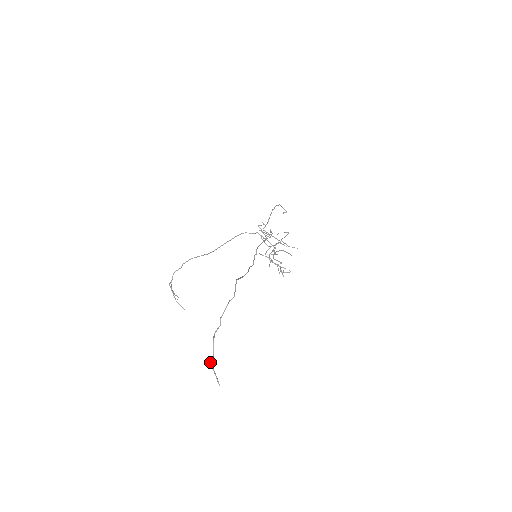
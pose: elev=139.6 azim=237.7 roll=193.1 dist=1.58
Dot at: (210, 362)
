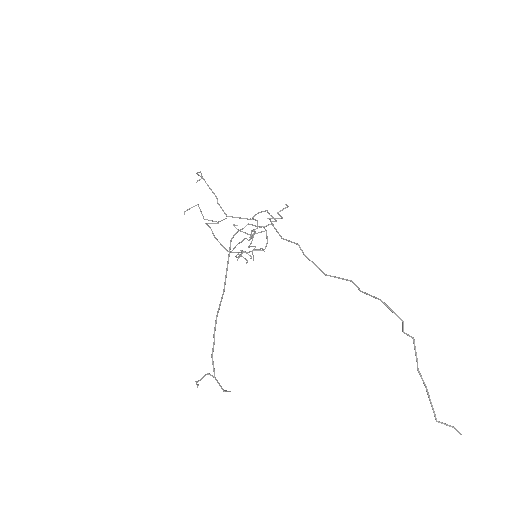
Dot at: (437, 421)
